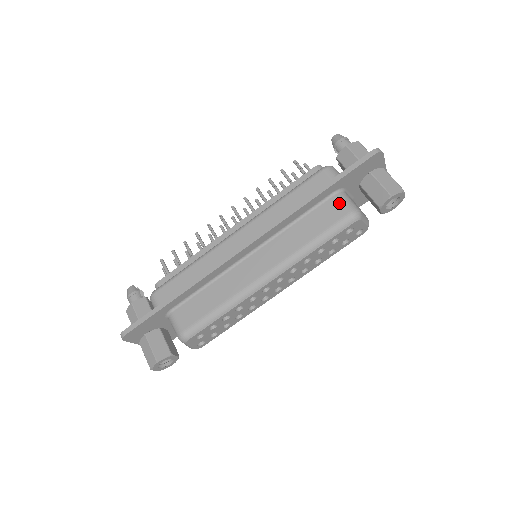
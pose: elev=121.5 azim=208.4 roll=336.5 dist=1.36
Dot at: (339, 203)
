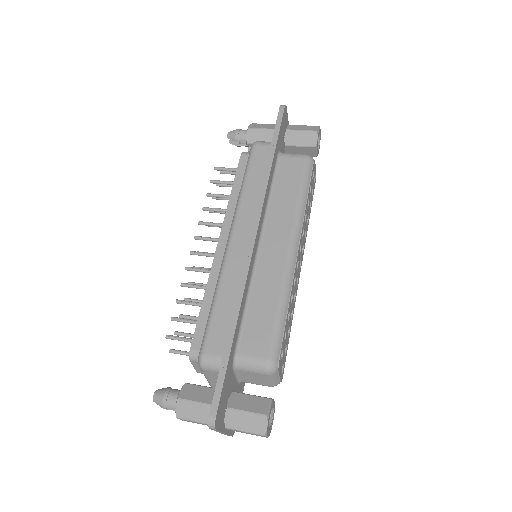
Dot at: (290, 158)
